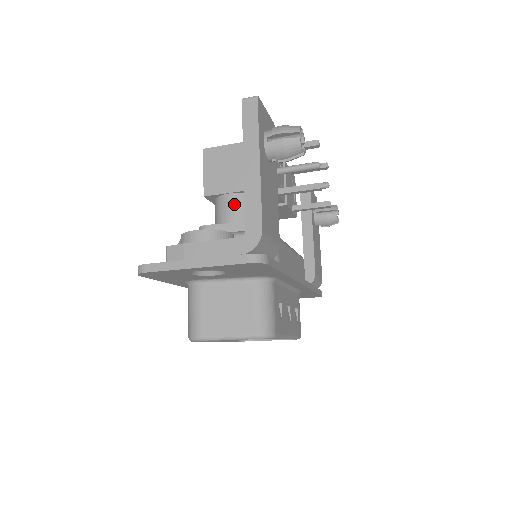
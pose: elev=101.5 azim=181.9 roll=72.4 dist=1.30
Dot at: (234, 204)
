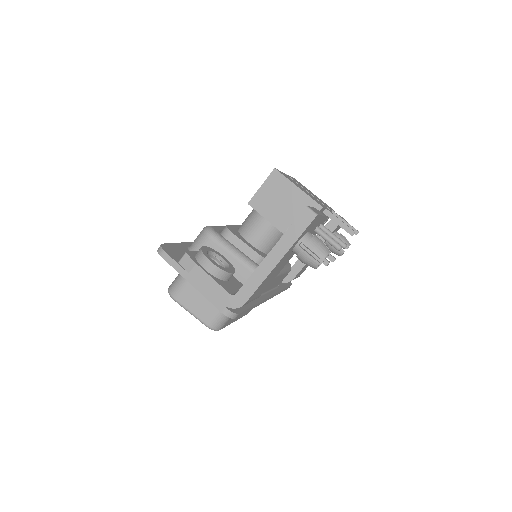
Dot at: (262, 229)
